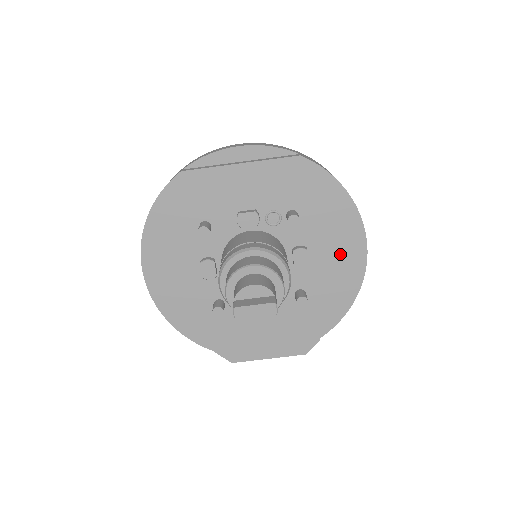
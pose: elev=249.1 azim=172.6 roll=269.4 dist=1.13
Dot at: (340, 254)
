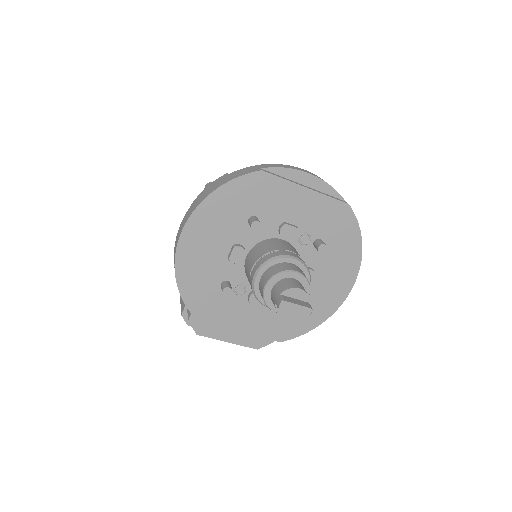
Dot at: (332, 286)
